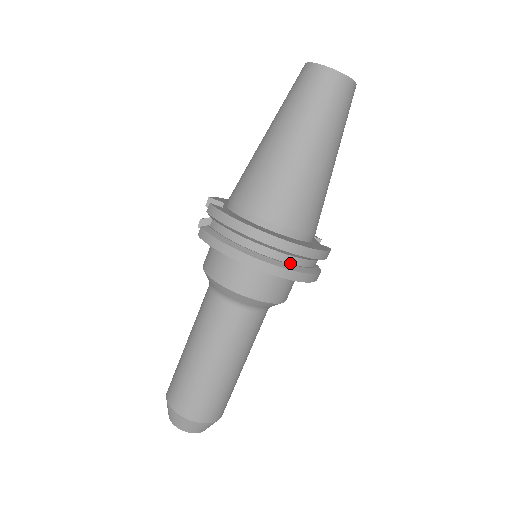
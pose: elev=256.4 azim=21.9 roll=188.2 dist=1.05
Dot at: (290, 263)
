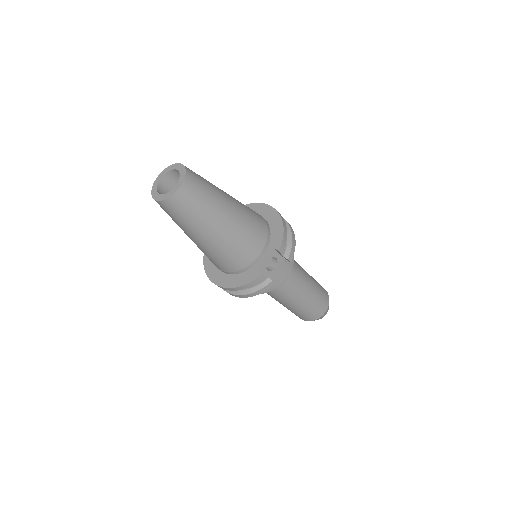
Dot at: occluded
